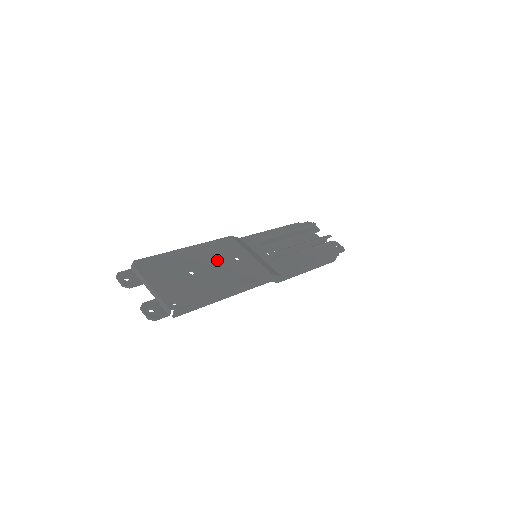
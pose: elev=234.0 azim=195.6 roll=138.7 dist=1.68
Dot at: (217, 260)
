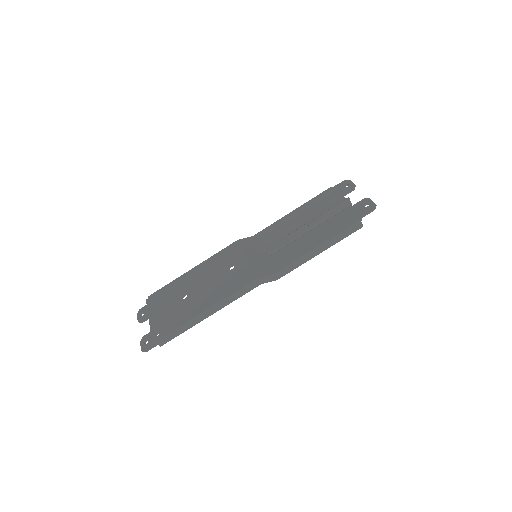
Dot at: (212, 275)
